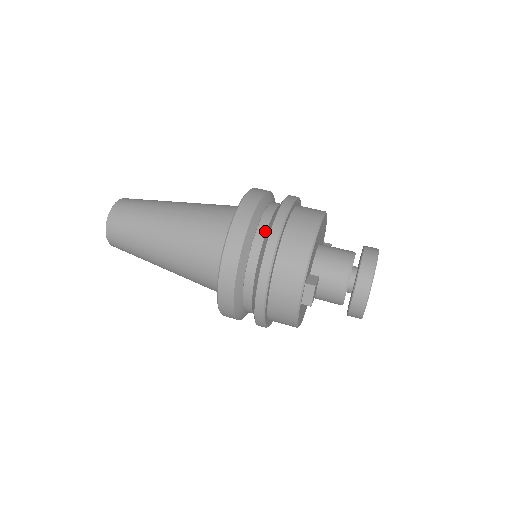
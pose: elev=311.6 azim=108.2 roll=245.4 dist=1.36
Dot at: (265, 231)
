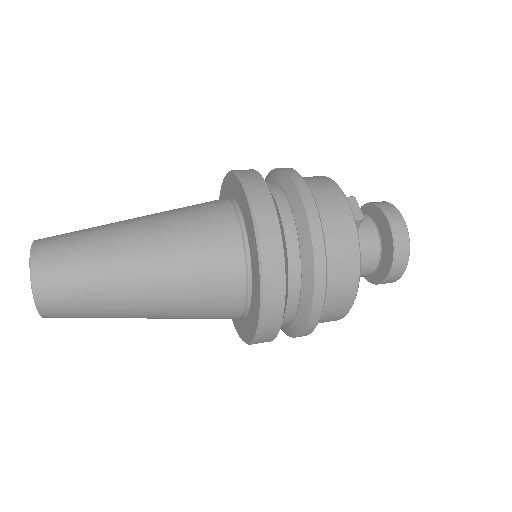
Dot at: (268, 181)
